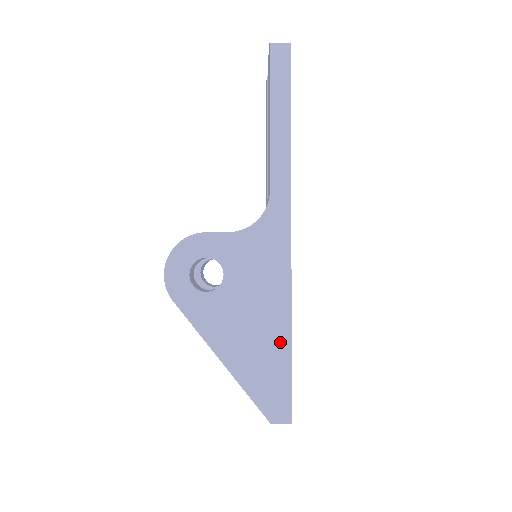
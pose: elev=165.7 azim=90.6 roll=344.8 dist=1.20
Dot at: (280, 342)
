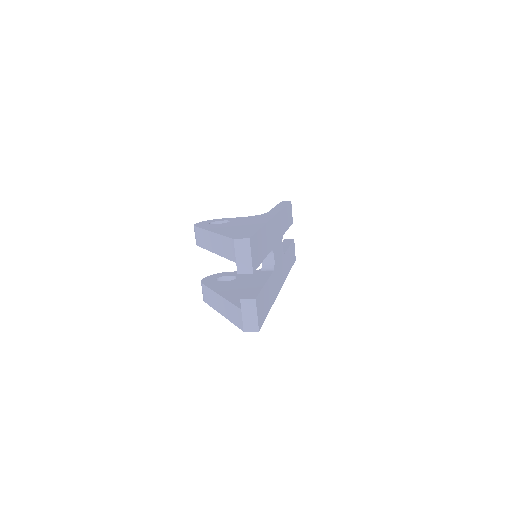
Dot at: (255, 227)
